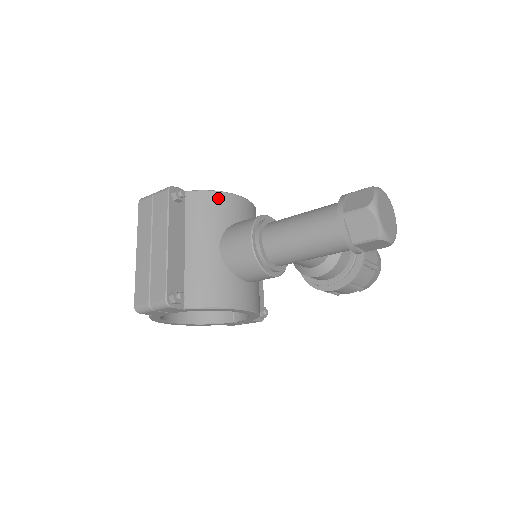
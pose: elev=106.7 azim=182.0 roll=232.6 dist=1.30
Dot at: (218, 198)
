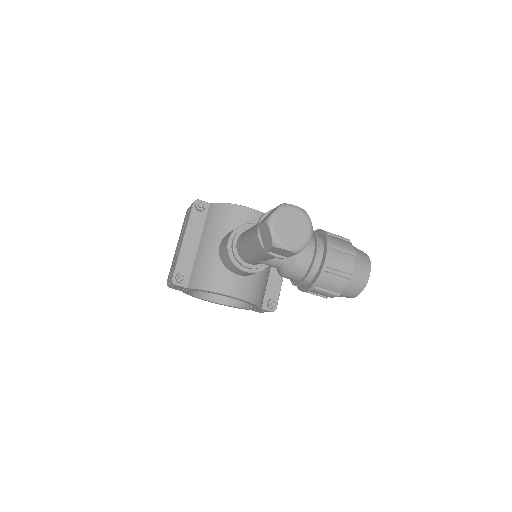
Dot at: (228, 209)
